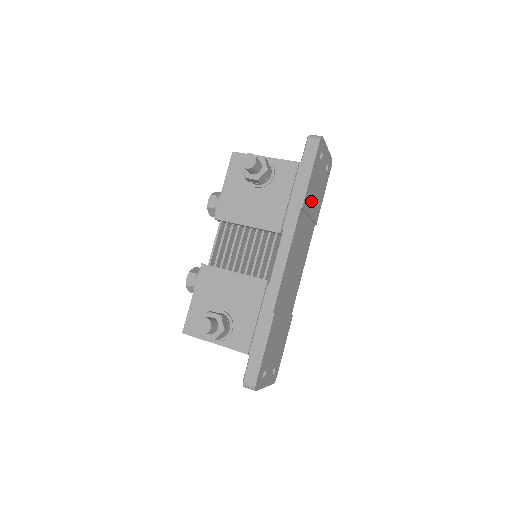
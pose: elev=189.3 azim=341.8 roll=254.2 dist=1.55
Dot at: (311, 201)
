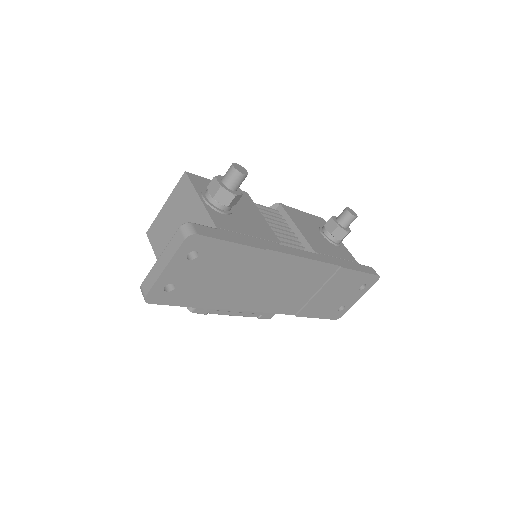
Dot at: (332, 287)
